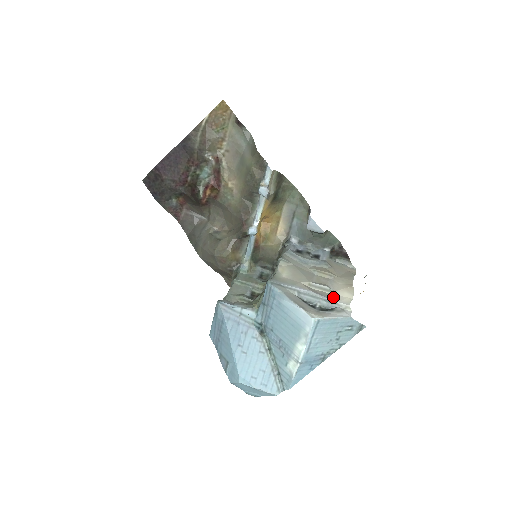
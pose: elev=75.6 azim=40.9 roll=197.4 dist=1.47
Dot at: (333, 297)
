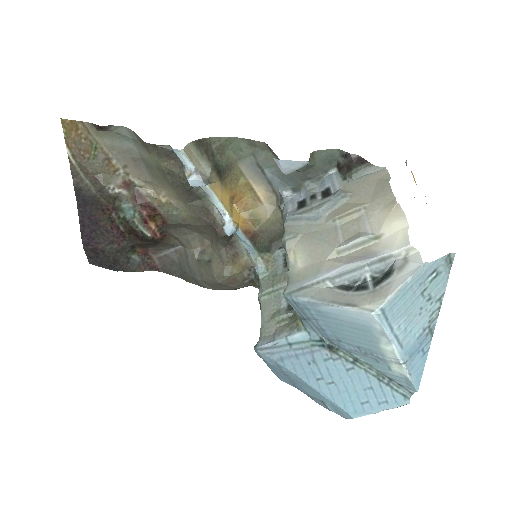
Dot at: (380, 248)
